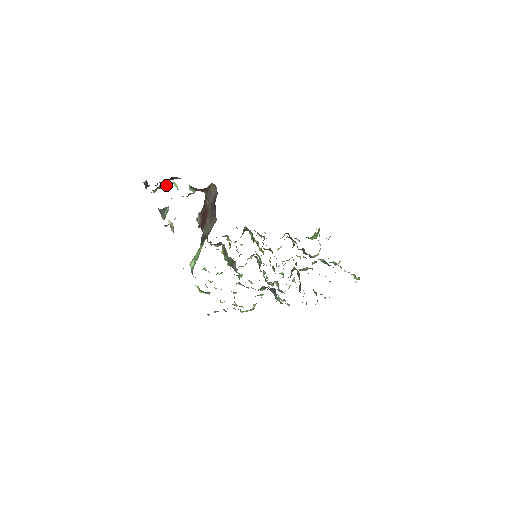
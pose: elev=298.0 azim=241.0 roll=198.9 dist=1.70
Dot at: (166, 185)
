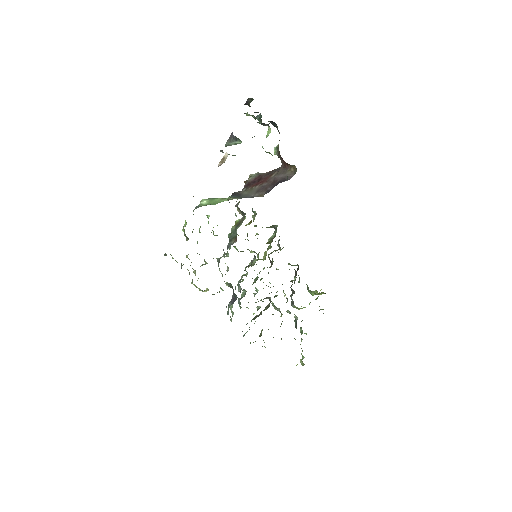
Dot at: occluded
